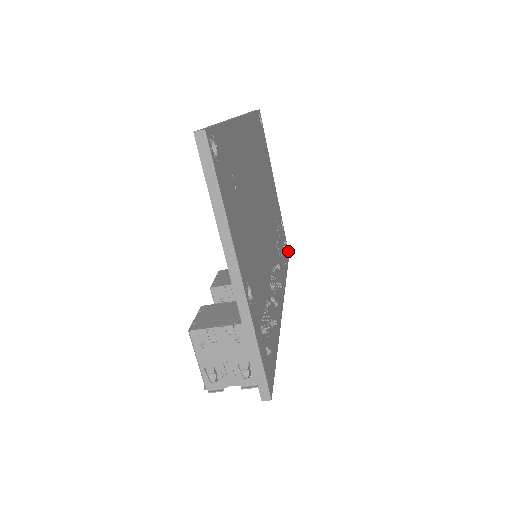
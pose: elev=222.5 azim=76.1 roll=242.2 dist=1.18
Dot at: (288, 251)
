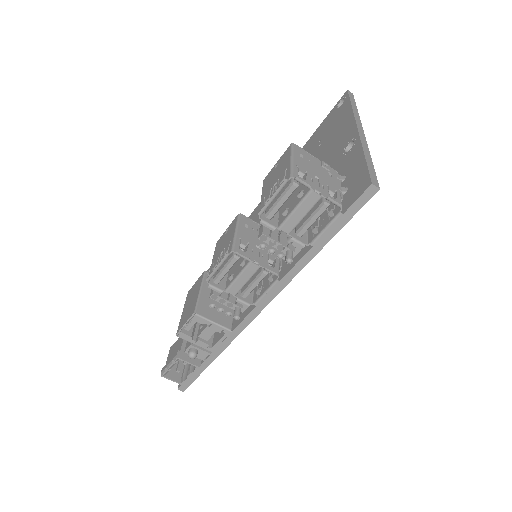
Dot at: occluded
